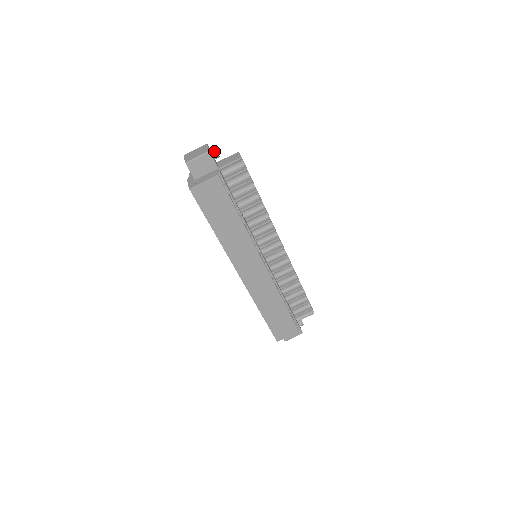
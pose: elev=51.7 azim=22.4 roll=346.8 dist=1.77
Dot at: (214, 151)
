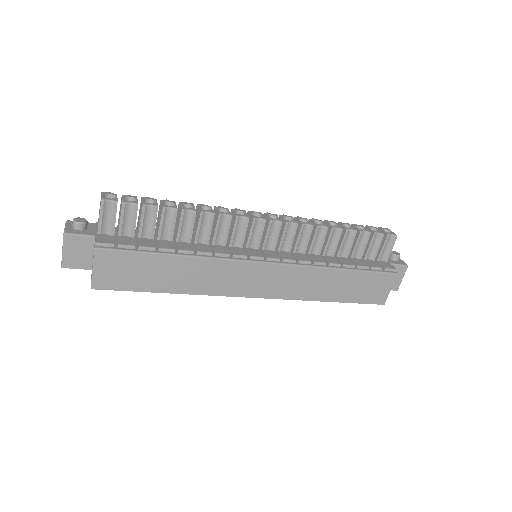
Dot at: (73, 224)
